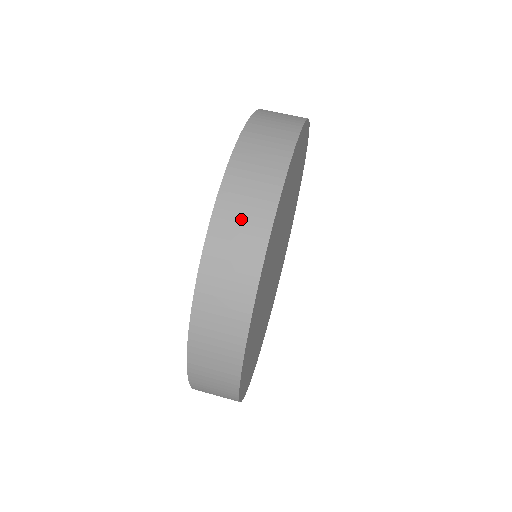
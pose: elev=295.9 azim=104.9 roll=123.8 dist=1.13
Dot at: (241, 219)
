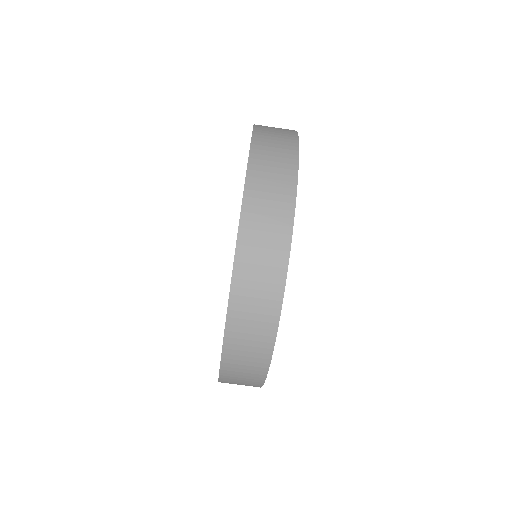
Dot at: (264, 236)
